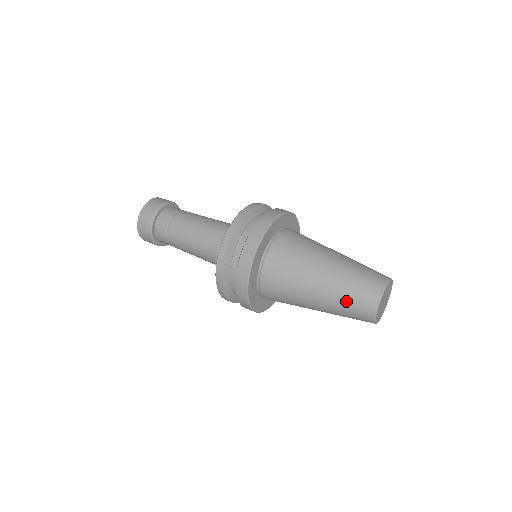
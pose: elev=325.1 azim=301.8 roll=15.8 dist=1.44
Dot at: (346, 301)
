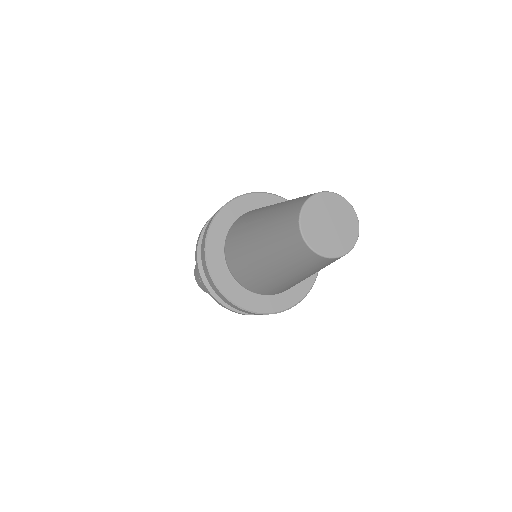
Dot at: (297, 198)
